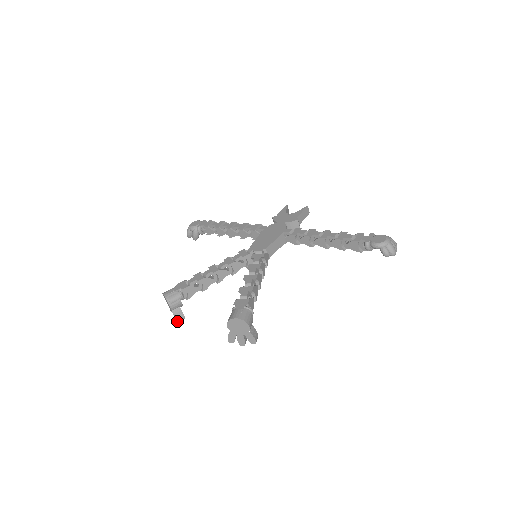
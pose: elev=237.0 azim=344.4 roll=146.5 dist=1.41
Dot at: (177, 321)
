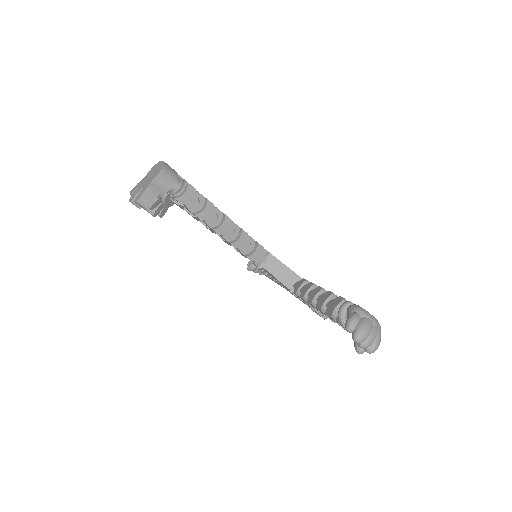
Dot at: occluded
